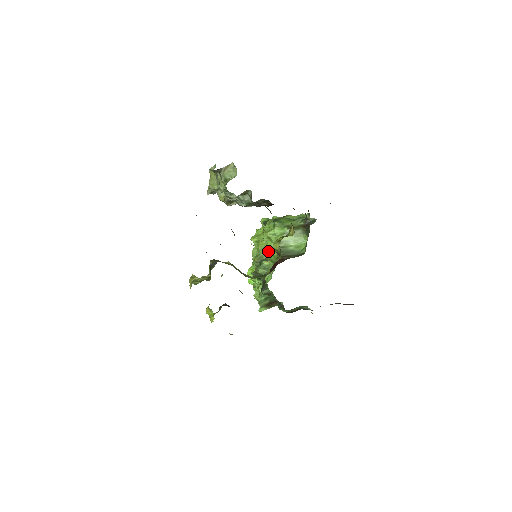
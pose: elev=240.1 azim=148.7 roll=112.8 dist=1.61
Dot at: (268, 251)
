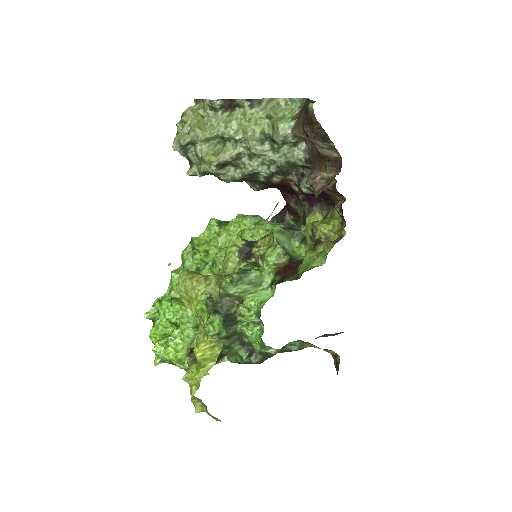
Dot at: occluded
